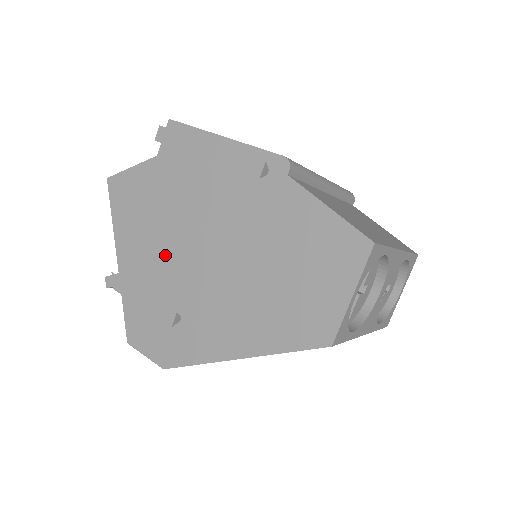
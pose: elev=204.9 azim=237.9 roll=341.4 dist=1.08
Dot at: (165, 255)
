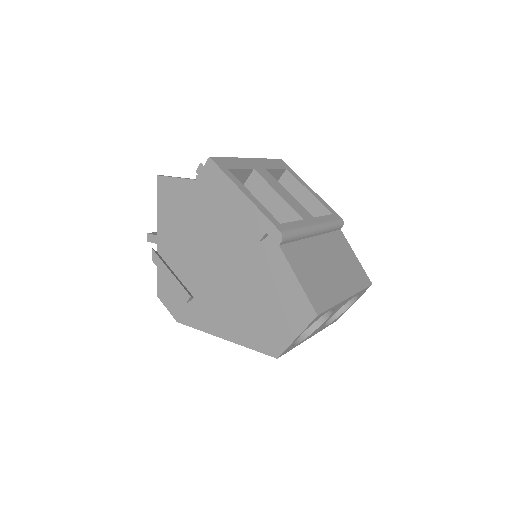
Dot at: (190, 253)
